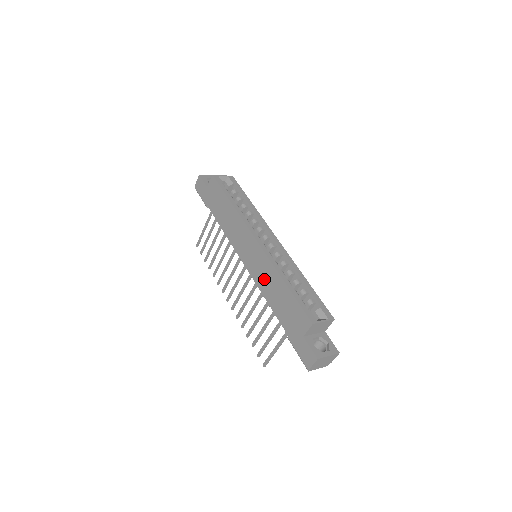
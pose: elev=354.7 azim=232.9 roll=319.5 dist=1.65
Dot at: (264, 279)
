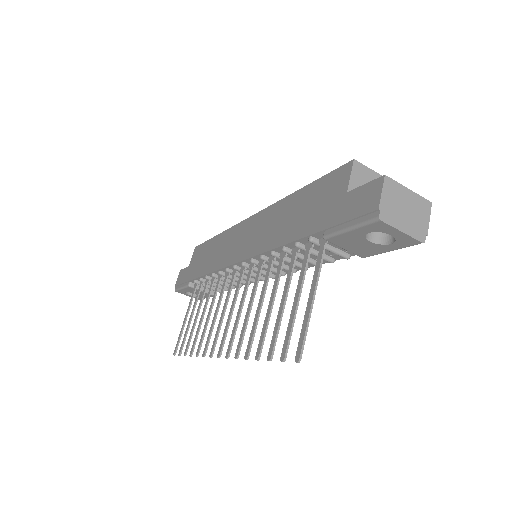
Dot at: (268, 232)
